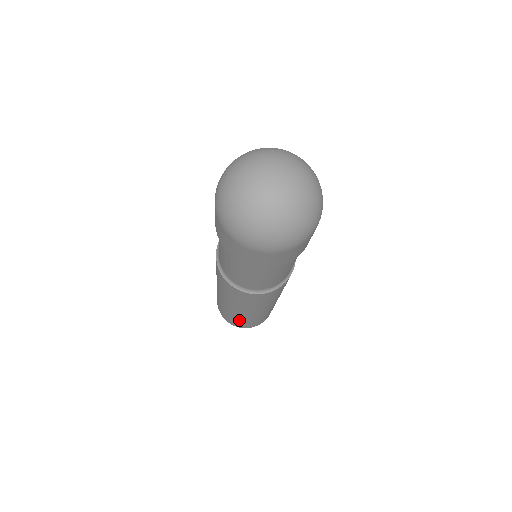
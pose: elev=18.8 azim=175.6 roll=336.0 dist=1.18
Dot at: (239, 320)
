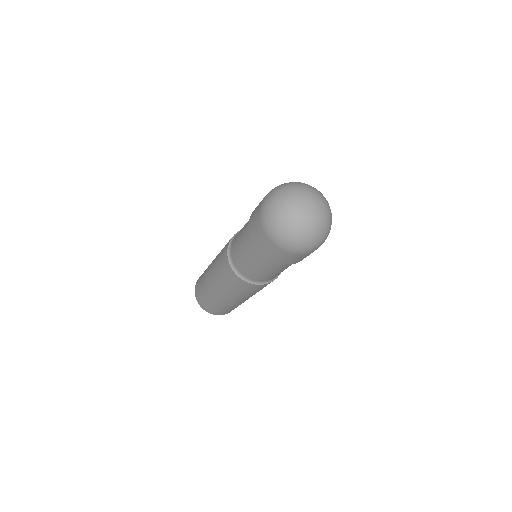
Dot at: (218, 307)
